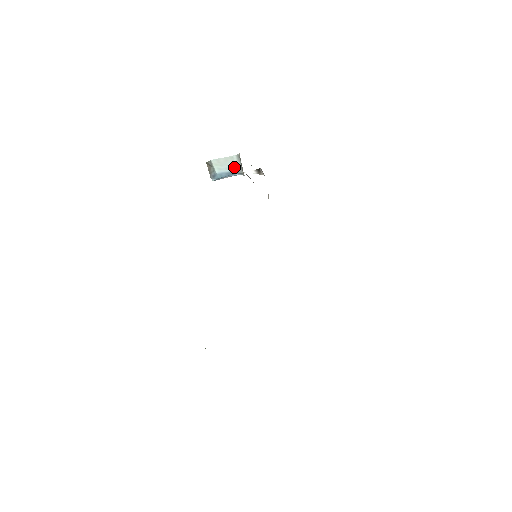
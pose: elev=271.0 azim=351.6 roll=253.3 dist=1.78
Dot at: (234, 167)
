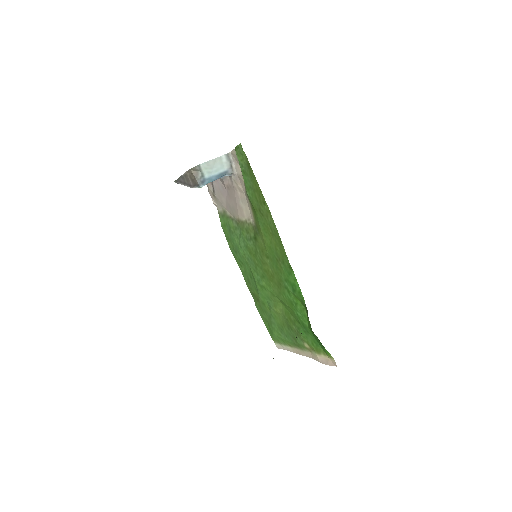
Dot at: (223, 168)
